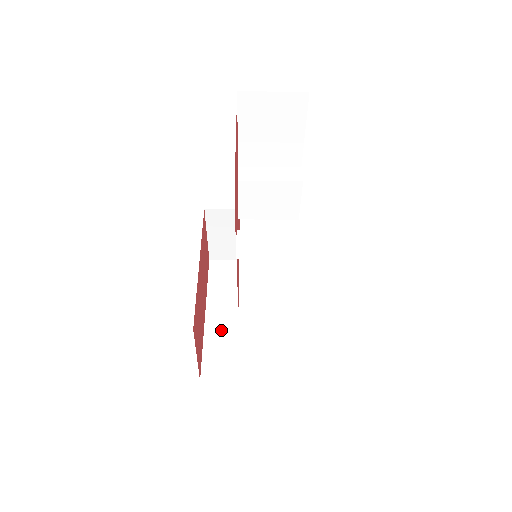
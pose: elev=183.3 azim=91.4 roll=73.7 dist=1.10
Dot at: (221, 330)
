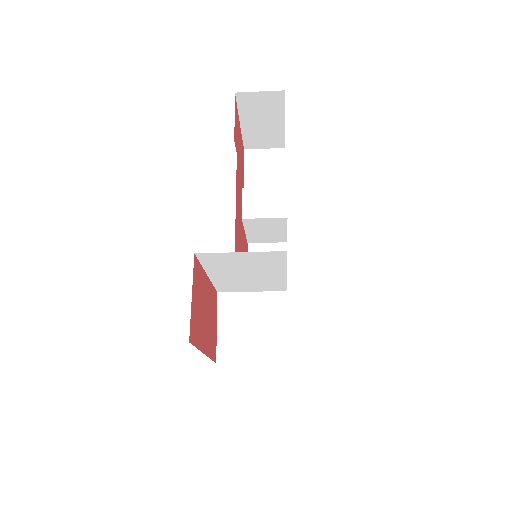
Dot at: occluded
